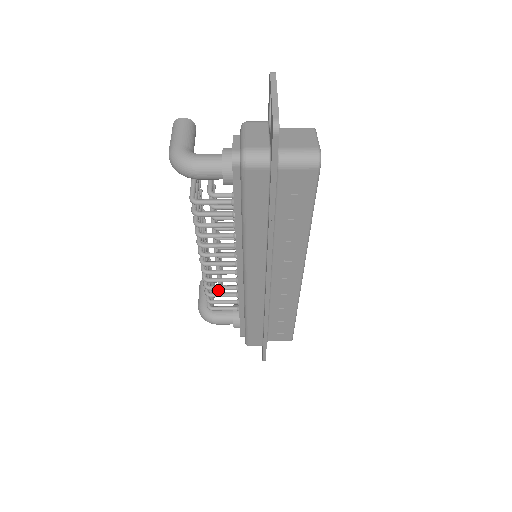
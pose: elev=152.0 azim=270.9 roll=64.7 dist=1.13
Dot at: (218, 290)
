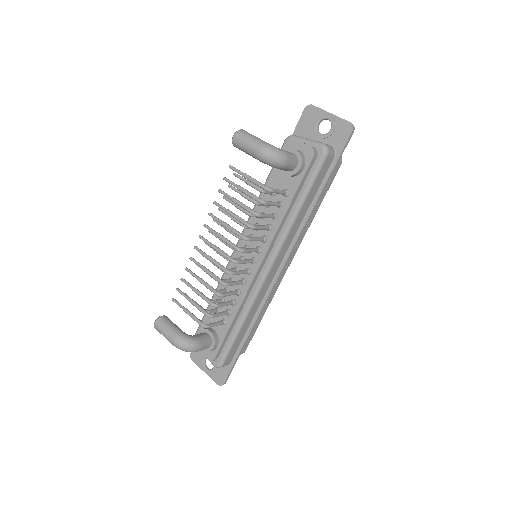
Dot at: occluded
